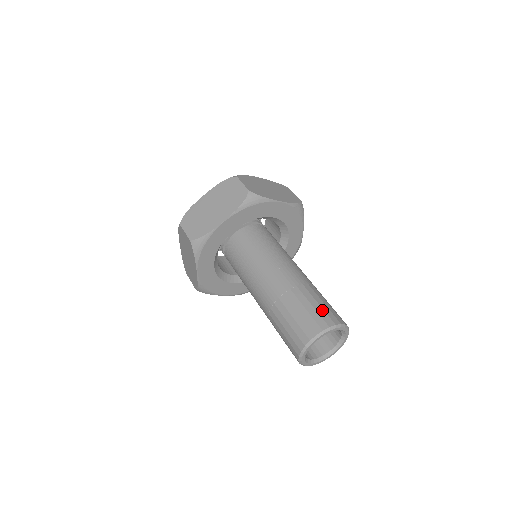
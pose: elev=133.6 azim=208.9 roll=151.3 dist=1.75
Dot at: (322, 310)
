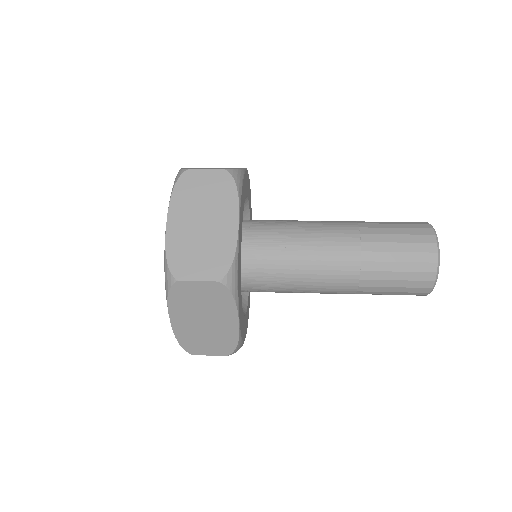
Dot at: occluded
